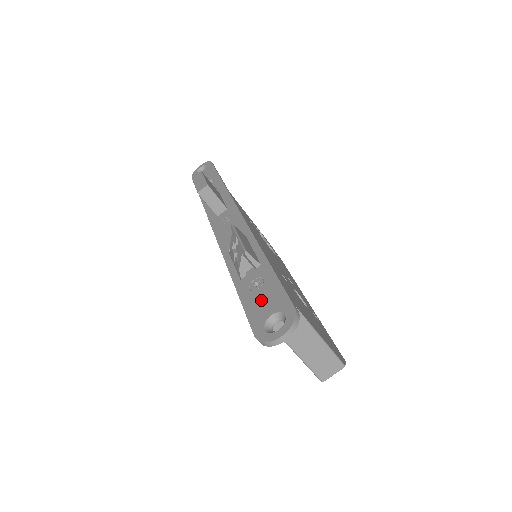
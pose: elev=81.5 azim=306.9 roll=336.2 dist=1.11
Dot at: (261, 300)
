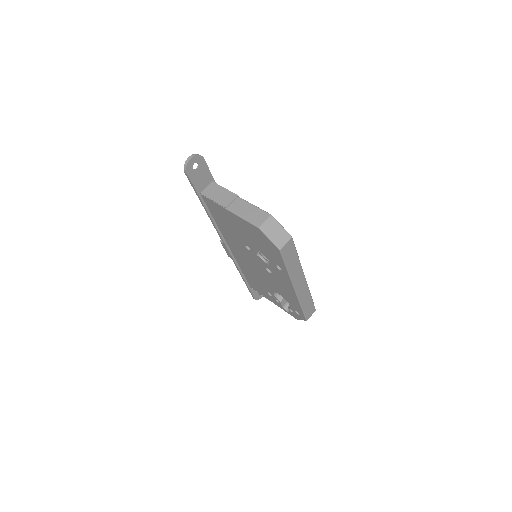
Dot at: (200, 180)
